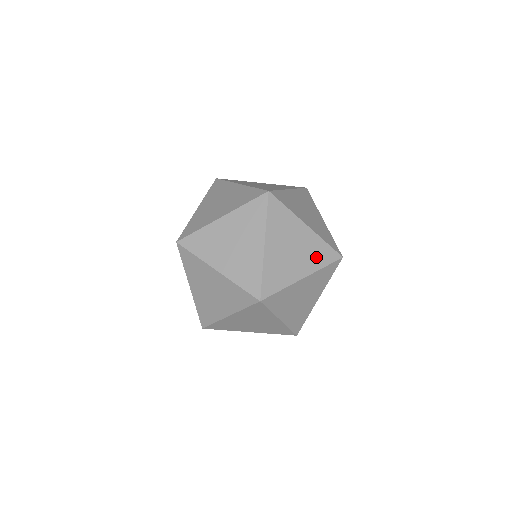
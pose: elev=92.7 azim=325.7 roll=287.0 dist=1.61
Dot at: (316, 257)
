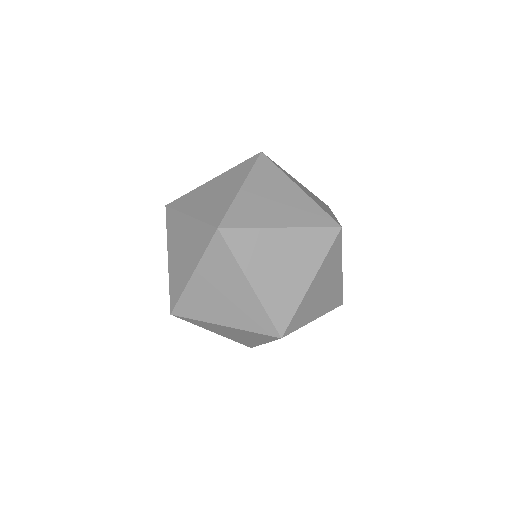
Dot at: (312, 251)
